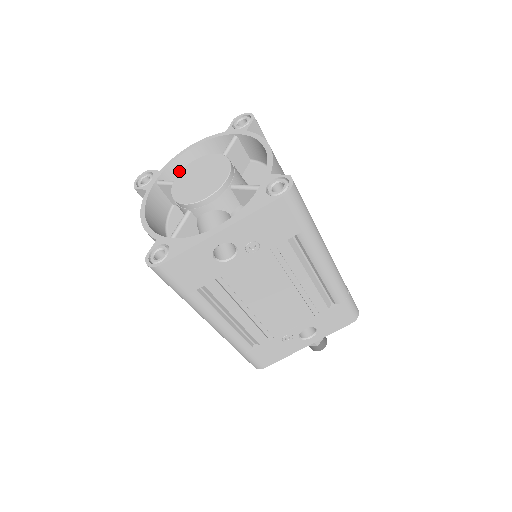
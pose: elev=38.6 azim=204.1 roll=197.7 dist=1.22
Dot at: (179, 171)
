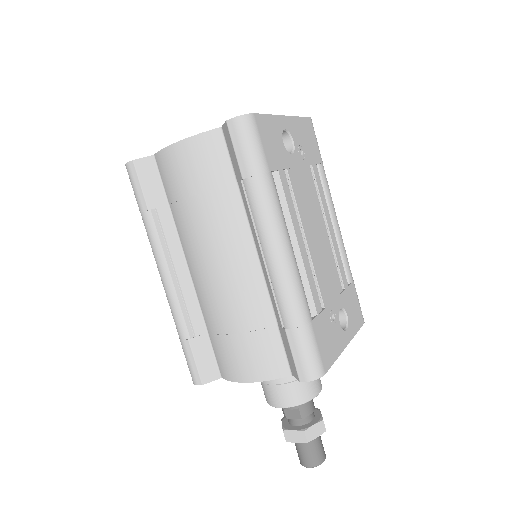
Dot at: occluded
